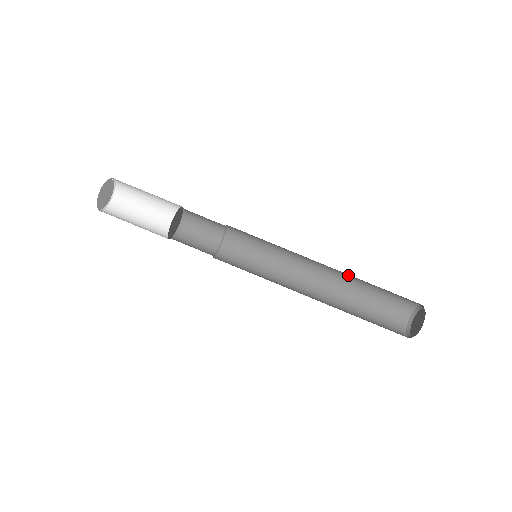
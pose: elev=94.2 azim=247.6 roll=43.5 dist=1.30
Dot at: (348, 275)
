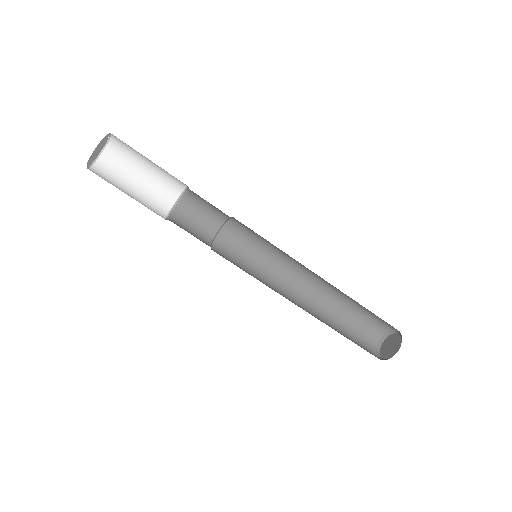
Dot at: occluded
